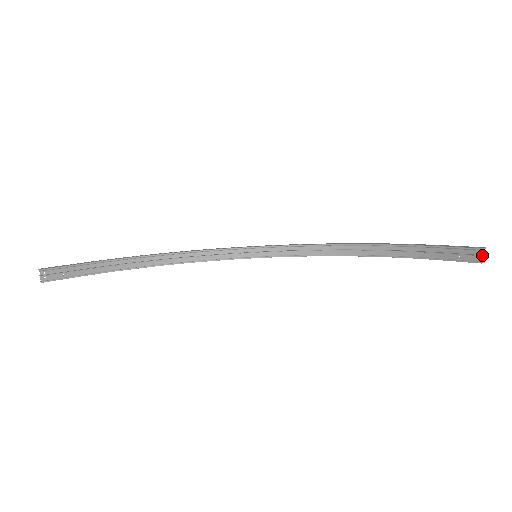
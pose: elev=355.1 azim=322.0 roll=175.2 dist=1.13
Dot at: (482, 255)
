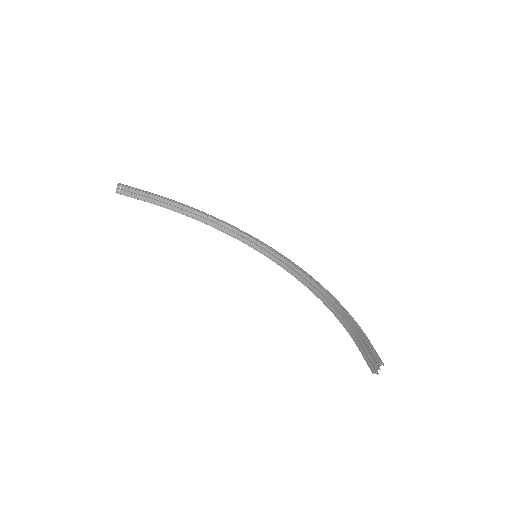
Dot at: (376, 368)
